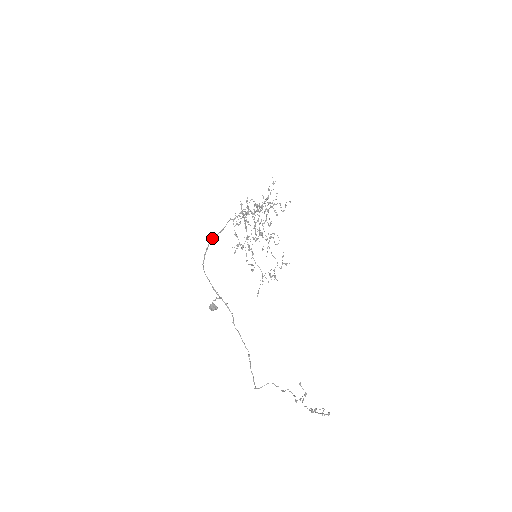
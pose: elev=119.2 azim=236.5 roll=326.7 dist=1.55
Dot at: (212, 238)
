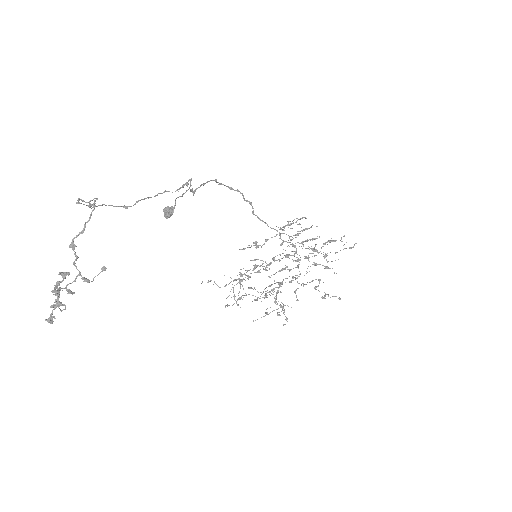
Dot at: occluded
